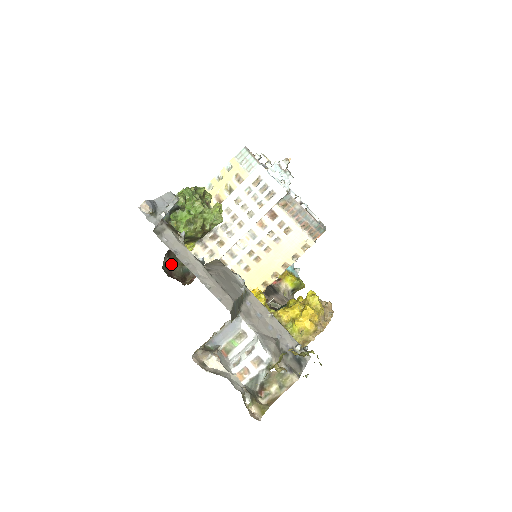
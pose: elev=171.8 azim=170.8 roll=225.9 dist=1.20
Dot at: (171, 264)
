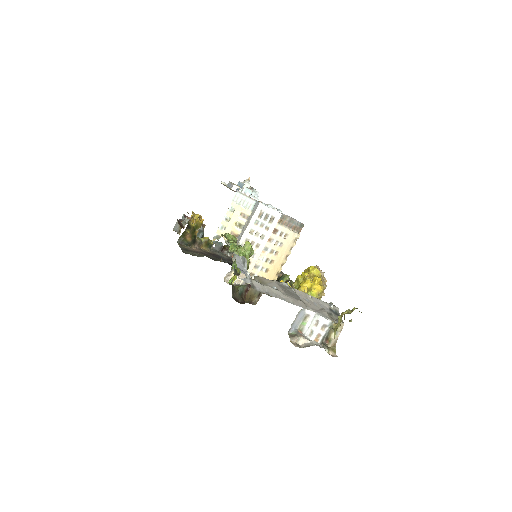
Dot at: (234, 295)
